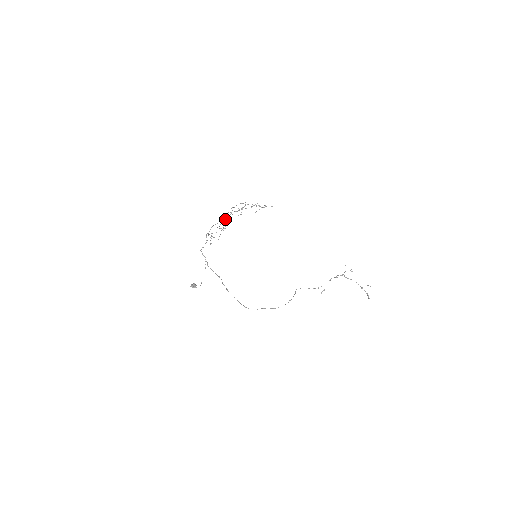
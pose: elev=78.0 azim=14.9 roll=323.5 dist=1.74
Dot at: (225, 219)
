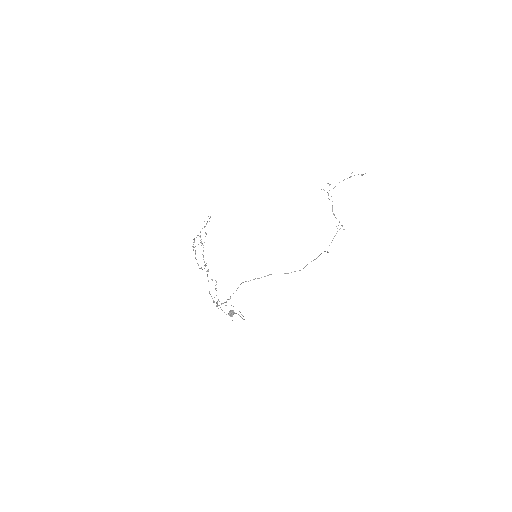
Dot at: occluded
